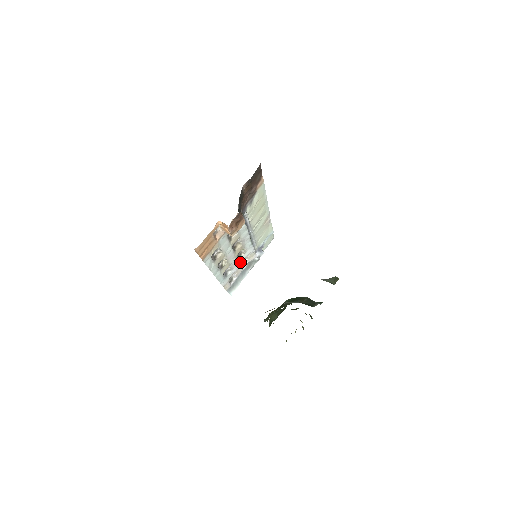
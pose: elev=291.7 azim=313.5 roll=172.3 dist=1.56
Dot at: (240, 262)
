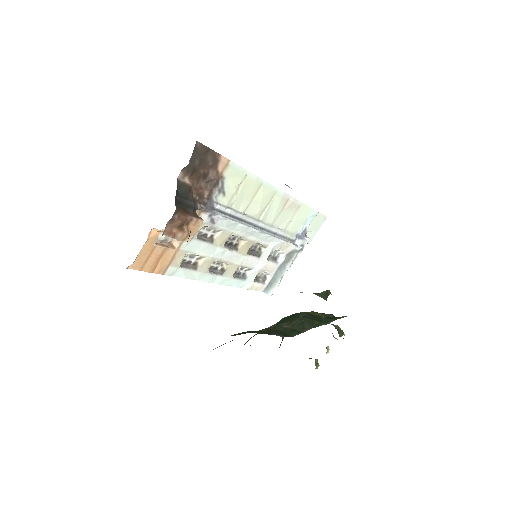
Dot at: (265, 258)
